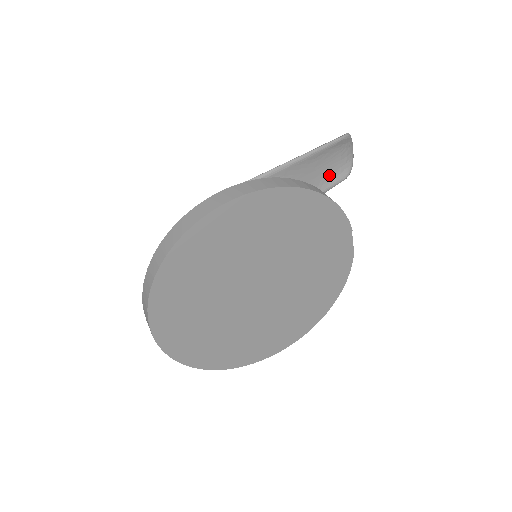
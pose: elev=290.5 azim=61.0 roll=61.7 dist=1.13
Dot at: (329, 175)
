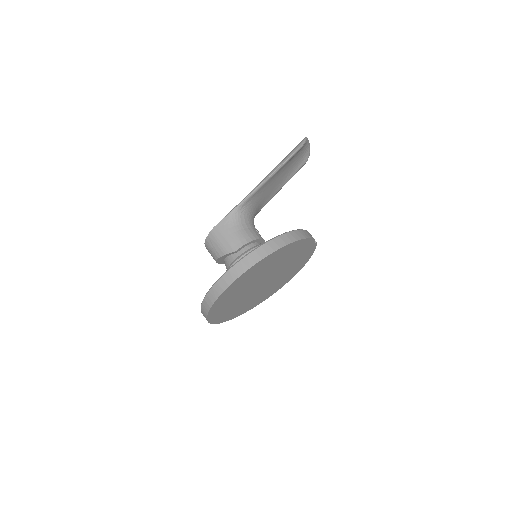
Dot at: (294, 167)
